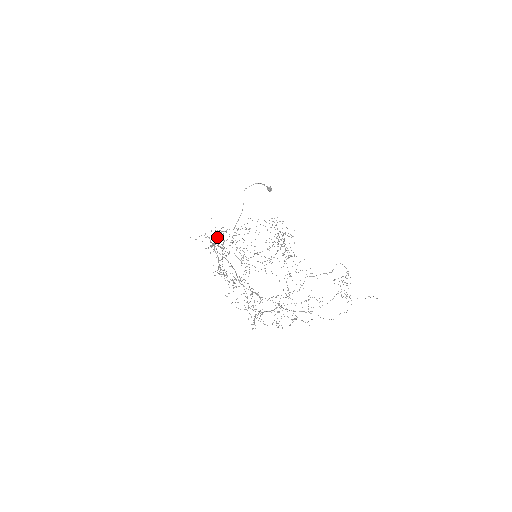
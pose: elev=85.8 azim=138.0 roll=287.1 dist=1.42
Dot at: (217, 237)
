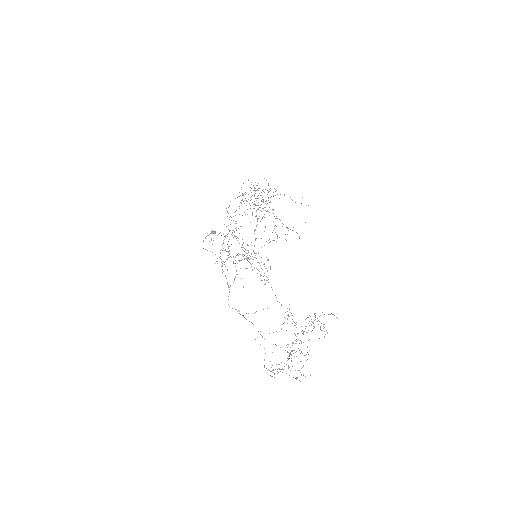
Dot at: occluded
